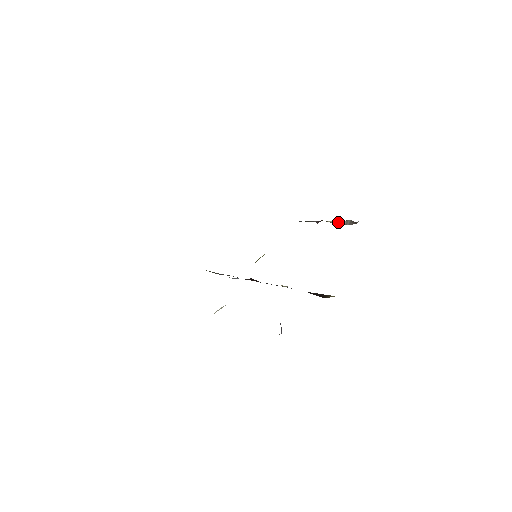
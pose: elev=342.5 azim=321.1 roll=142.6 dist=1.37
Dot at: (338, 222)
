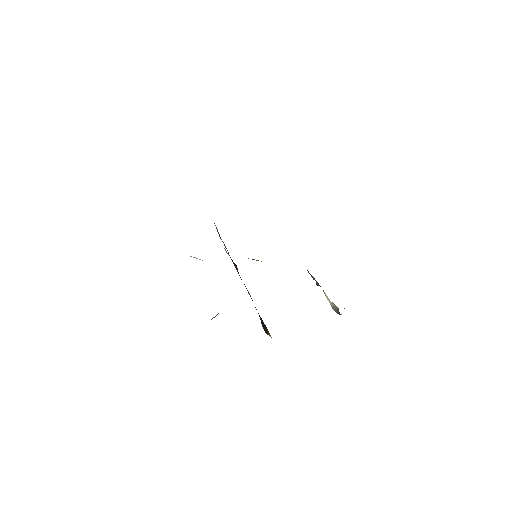
Dot at: occluded
